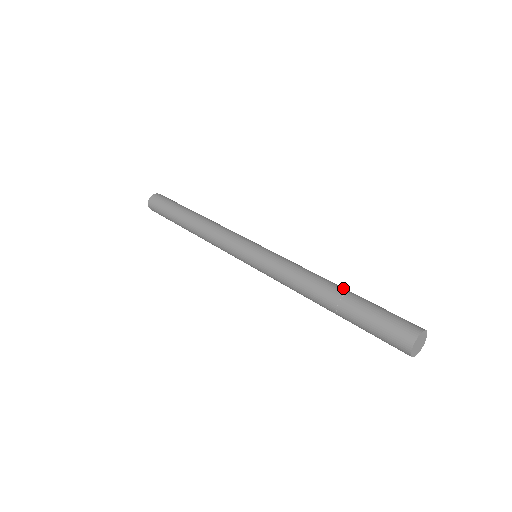
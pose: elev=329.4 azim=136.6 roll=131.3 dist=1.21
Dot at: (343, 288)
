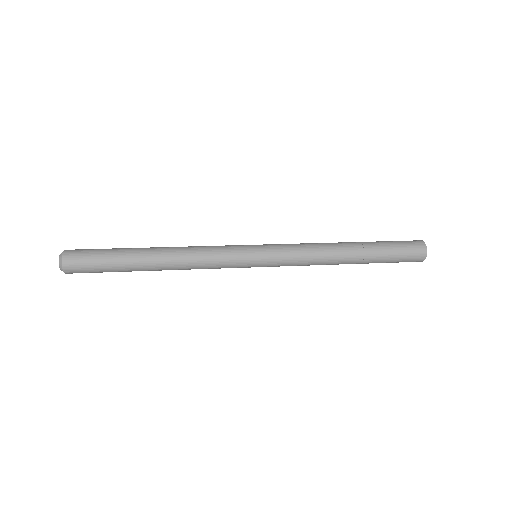
Dot at: occluded
